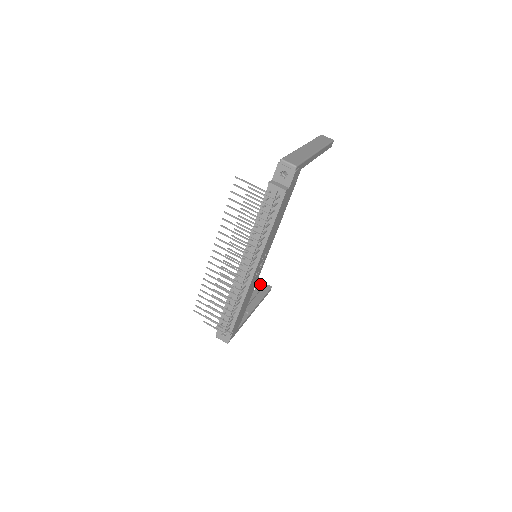
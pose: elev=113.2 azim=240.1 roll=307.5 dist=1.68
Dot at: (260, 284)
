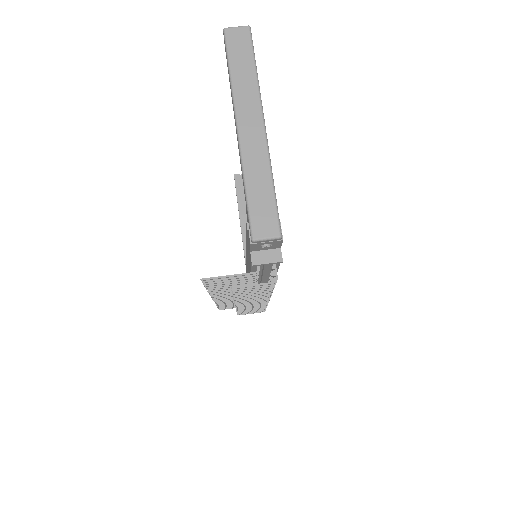
Dot at: (236, 182)
